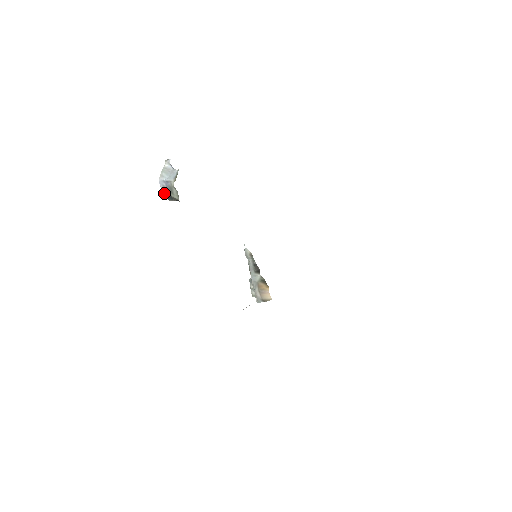
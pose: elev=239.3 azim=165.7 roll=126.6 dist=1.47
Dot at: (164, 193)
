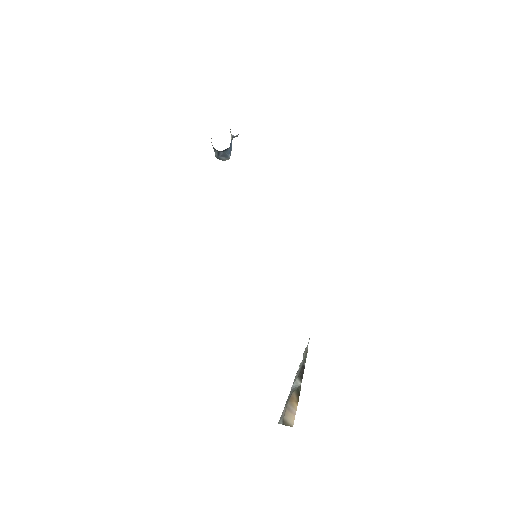
Dot at: occluded
